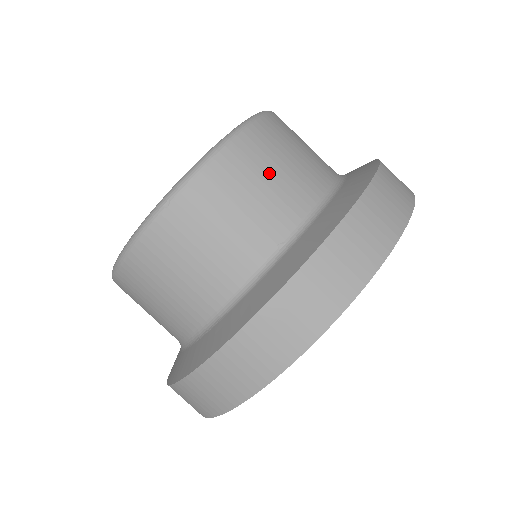
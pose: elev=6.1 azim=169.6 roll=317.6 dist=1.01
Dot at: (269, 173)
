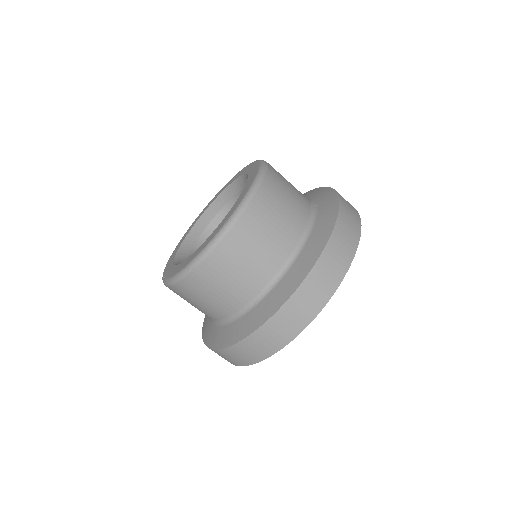
Dot at: (255, 247)
